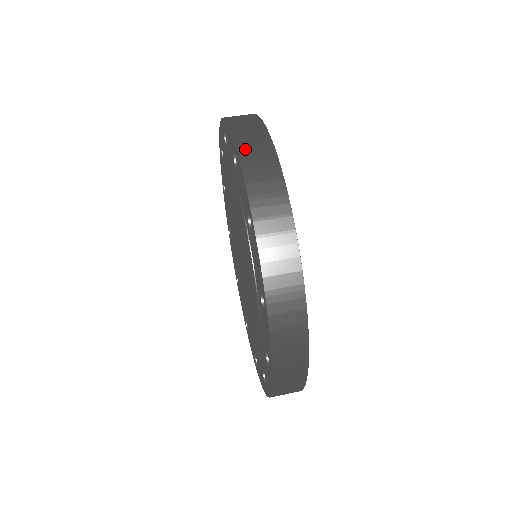
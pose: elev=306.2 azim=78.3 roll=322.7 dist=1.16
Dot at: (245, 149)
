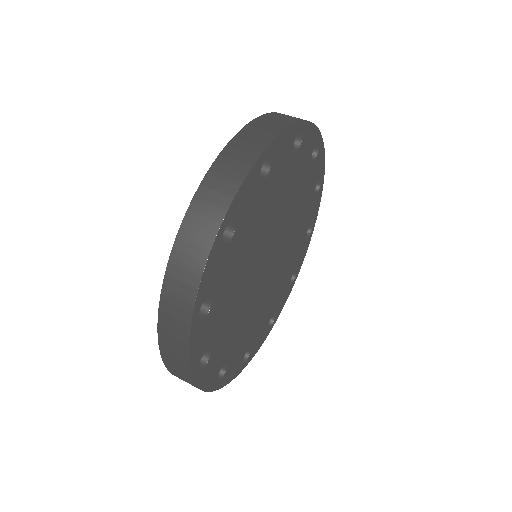
Dot at: (229, 152)
